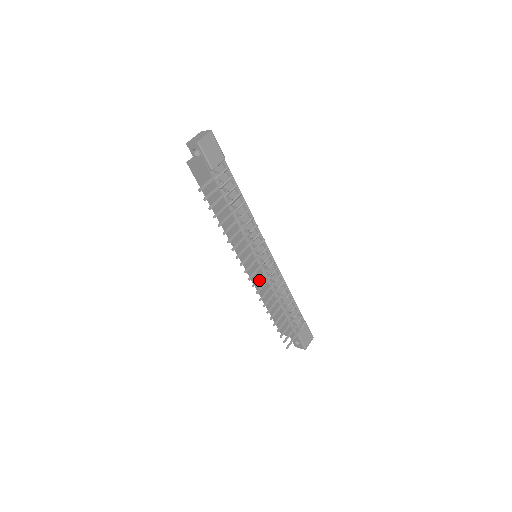
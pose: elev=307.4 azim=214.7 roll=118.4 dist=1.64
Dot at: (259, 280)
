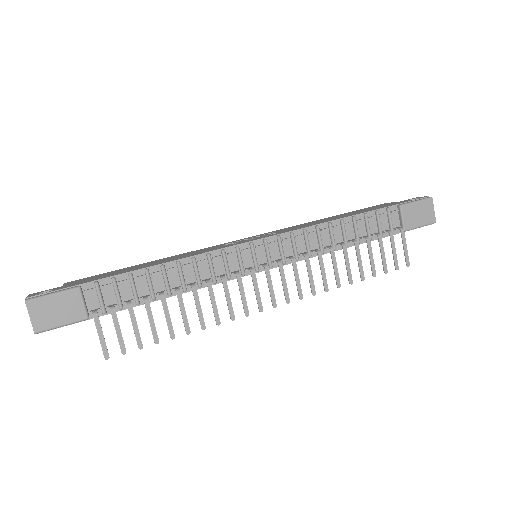
Dot at: occluded
